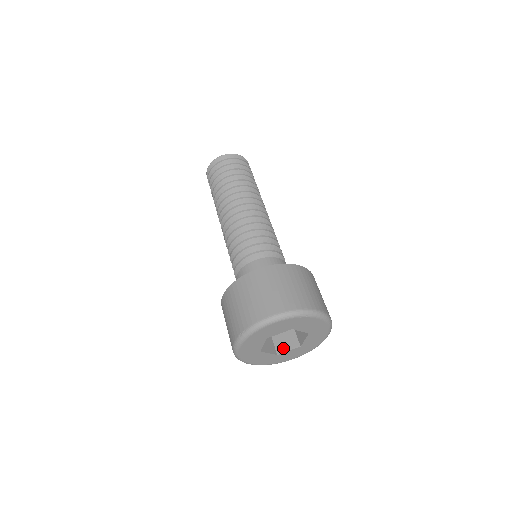
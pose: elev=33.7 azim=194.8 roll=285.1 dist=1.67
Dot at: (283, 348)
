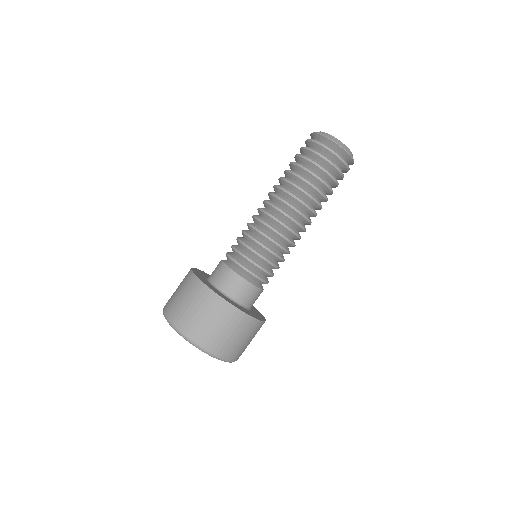
Dot at: occluded
